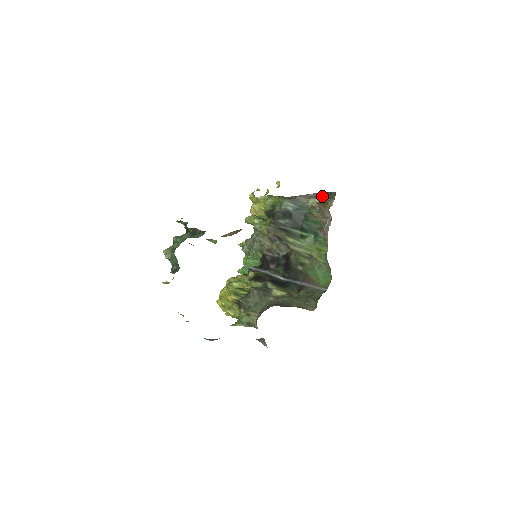
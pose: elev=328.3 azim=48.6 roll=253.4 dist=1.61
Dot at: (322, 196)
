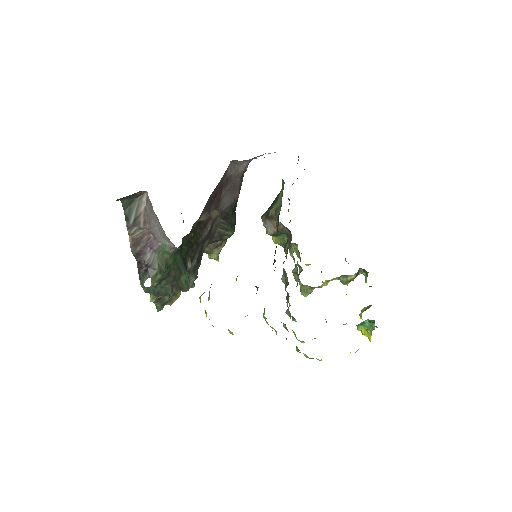
Dot at: occluded
